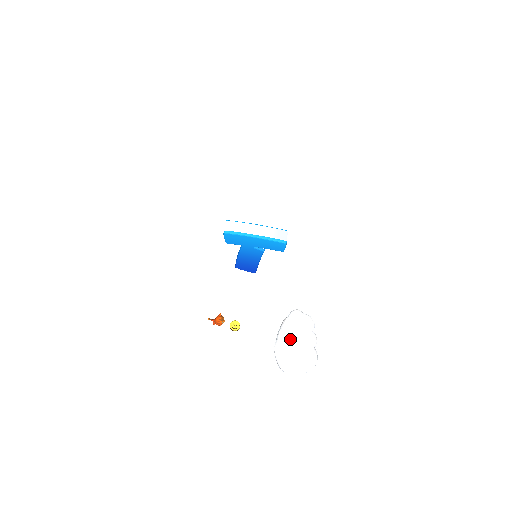
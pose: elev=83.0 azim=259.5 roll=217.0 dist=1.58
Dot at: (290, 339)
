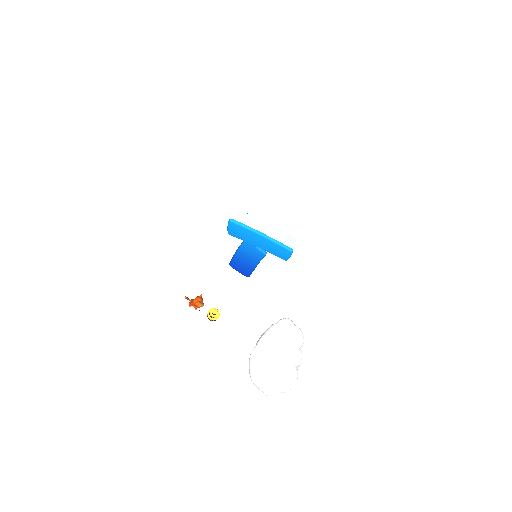
Dot at: (272, 349)
